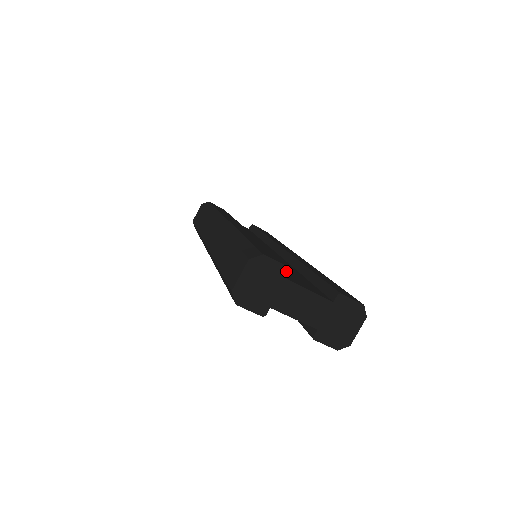
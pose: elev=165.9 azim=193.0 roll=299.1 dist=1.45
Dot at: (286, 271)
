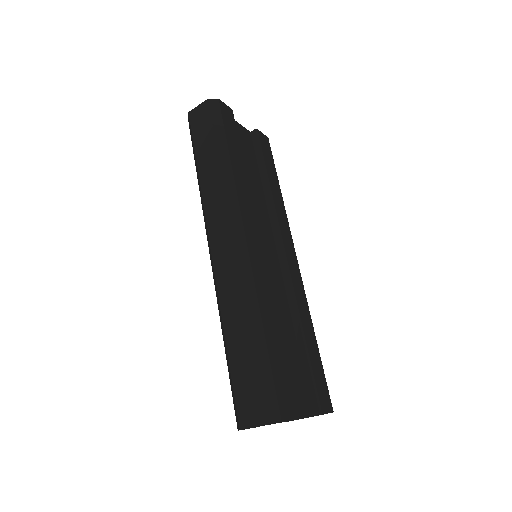
Dot at: occluded
